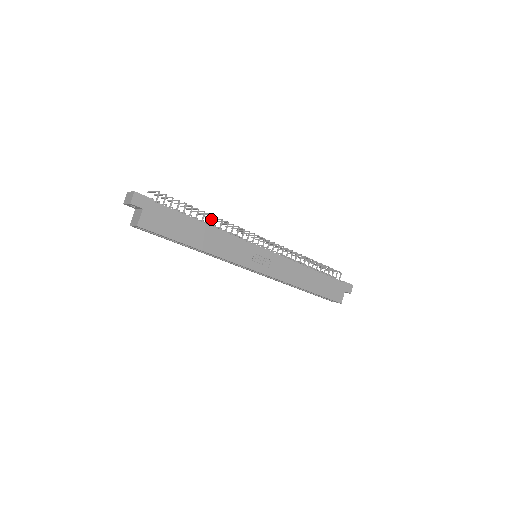
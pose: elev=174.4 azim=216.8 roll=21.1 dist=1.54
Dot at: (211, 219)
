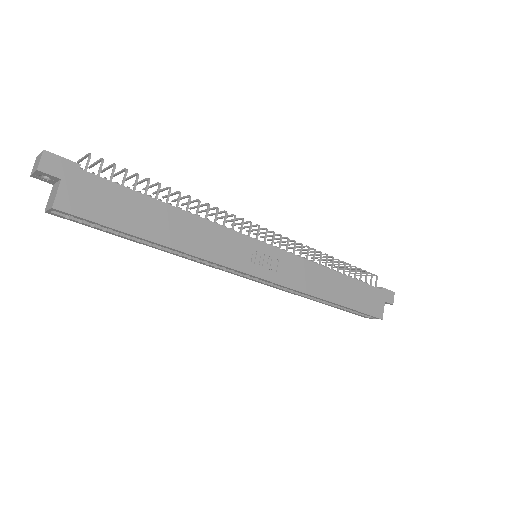
Dot at: (183, 204)
